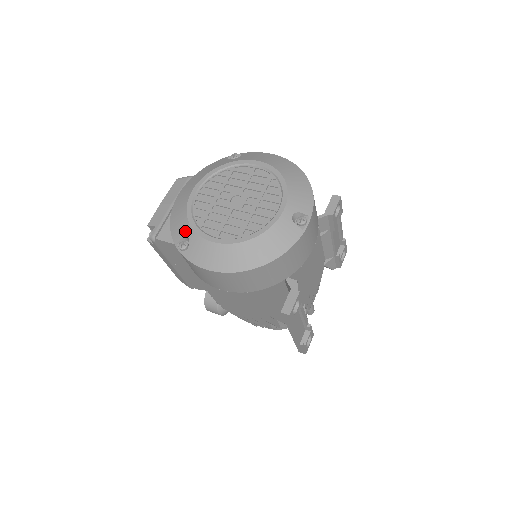
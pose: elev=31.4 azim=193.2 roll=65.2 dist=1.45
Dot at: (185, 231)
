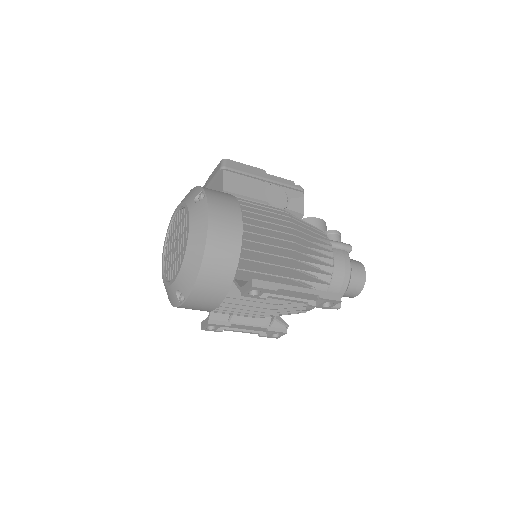
Dot at: occluded
